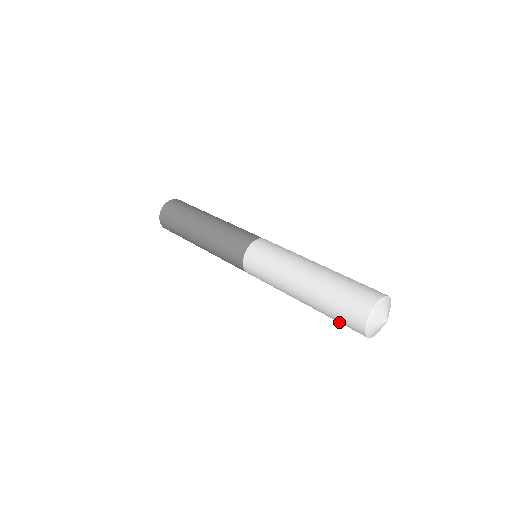
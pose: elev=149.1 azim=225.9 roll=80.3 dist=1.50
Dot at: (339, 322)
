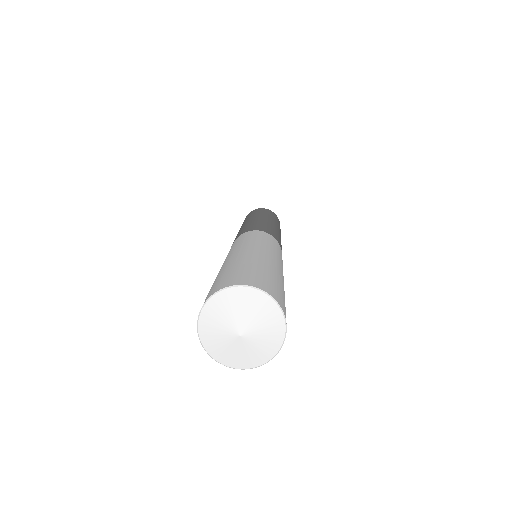
Dot at: occluded
